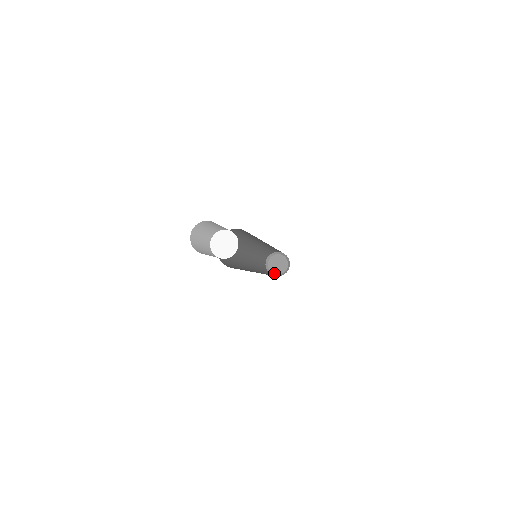
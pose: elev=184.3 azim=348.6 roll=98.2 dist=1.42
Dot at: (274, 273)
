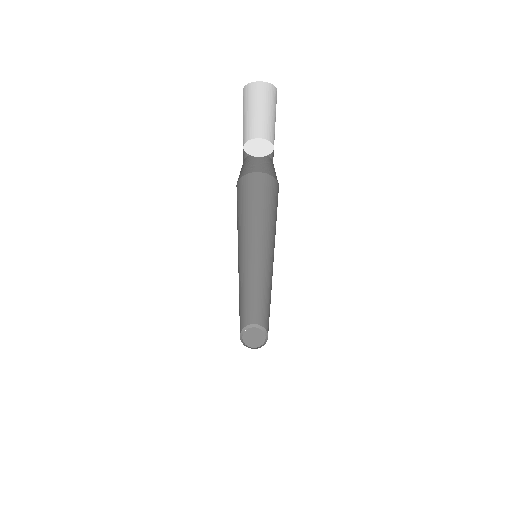
Dot at: (249, 346)
